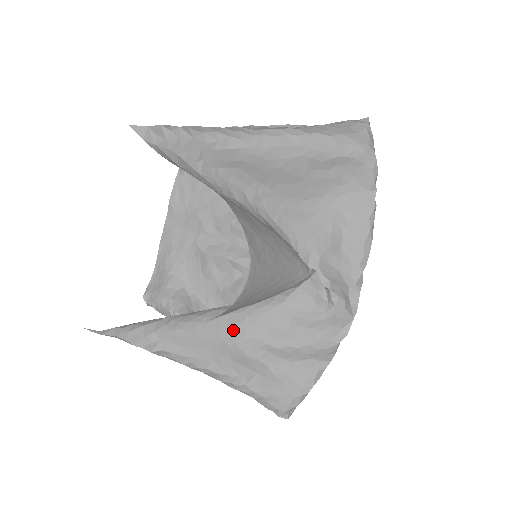
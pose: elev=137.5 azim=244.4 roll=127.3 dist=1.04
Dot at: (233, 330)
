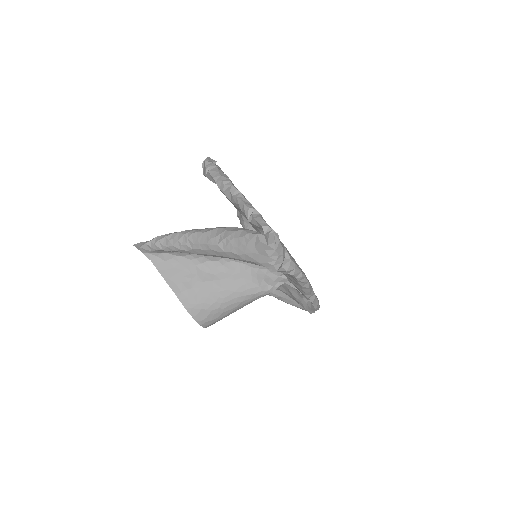
Dot at: occluded
